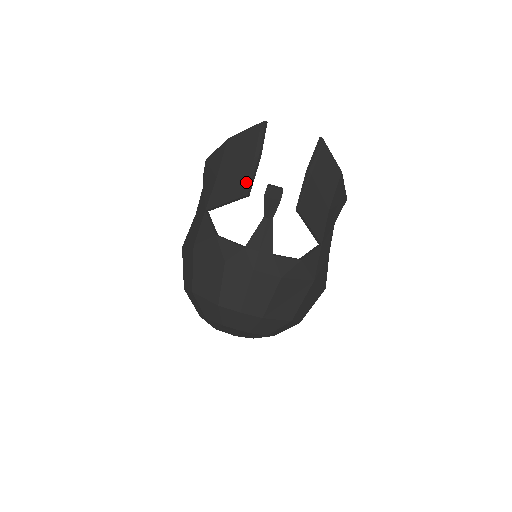
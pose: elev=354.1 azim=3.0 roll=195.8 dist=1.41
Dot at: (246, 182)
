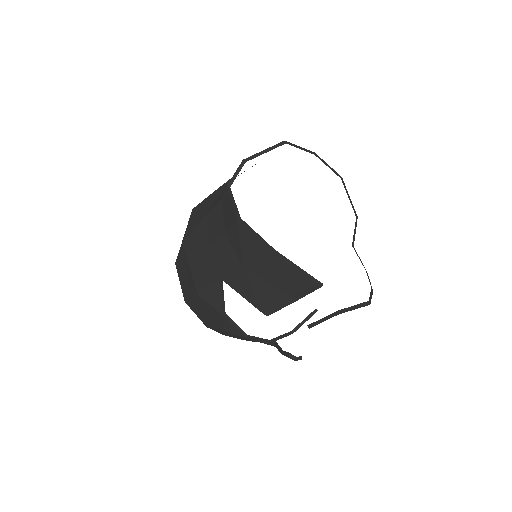
Dot at: (272, 307)
